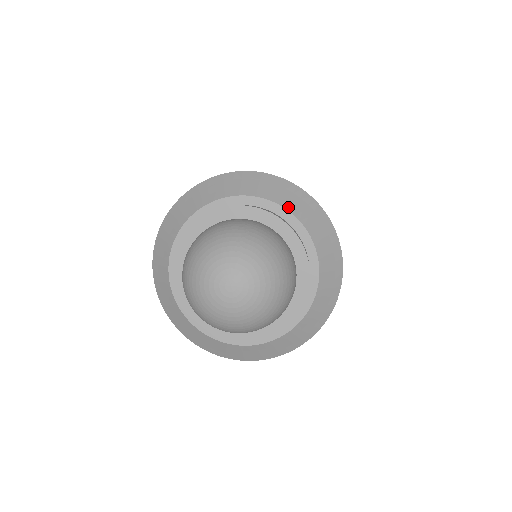
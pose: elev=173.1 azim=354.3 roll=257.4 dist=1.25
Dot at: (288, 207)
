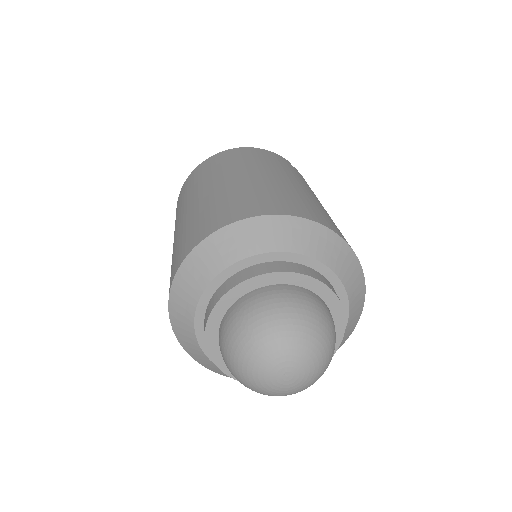
Dot at: (244, 255)
